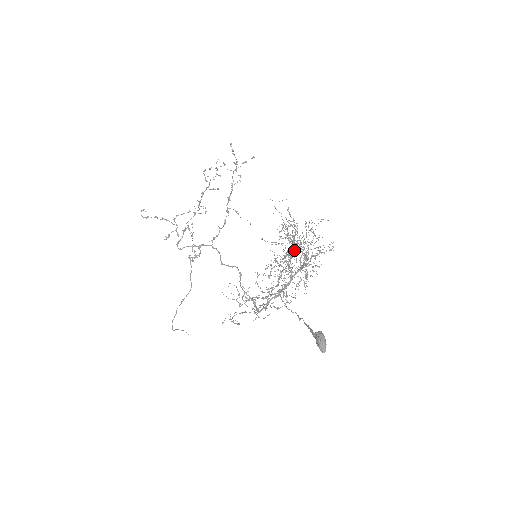
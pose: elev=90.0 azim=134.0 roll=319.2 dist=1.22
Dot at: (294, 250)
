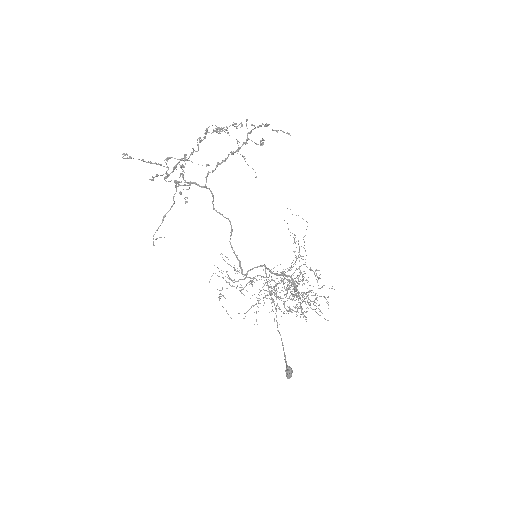
Dot at: occluded
